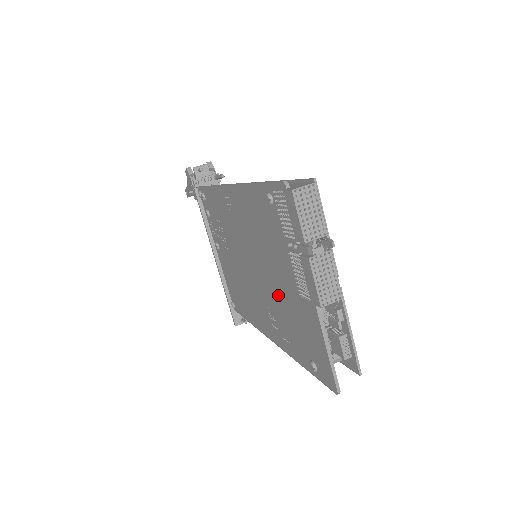
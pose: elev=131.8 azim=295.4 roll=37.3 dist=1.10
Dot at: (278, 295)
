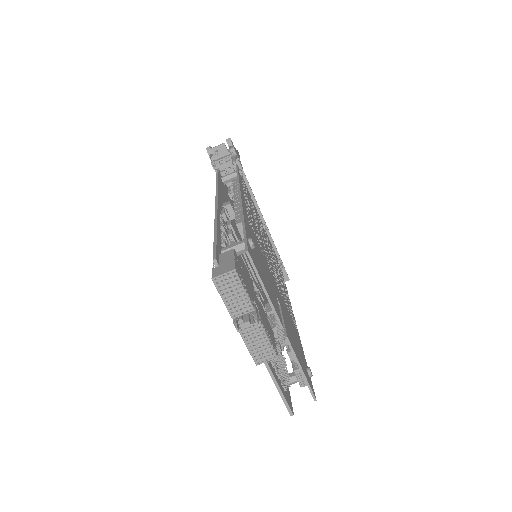
Dot at: occluded
